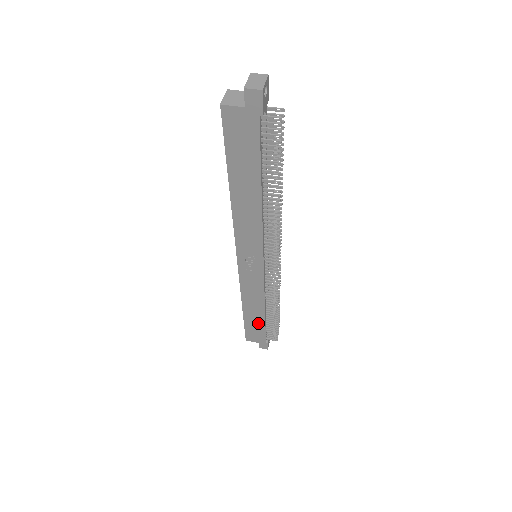
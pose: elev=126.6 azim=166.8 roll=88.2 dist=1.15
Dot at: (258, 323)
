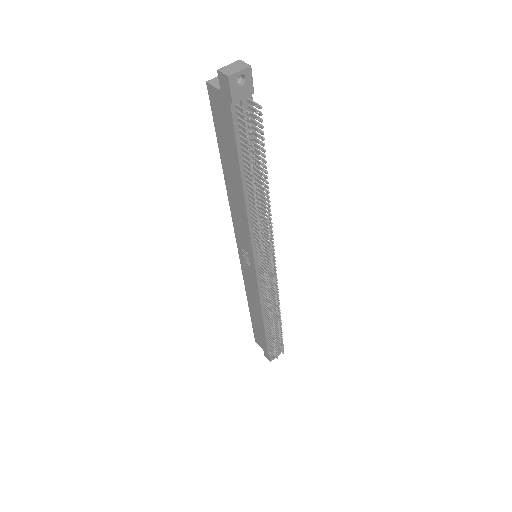
Dot at: (260, 328)
